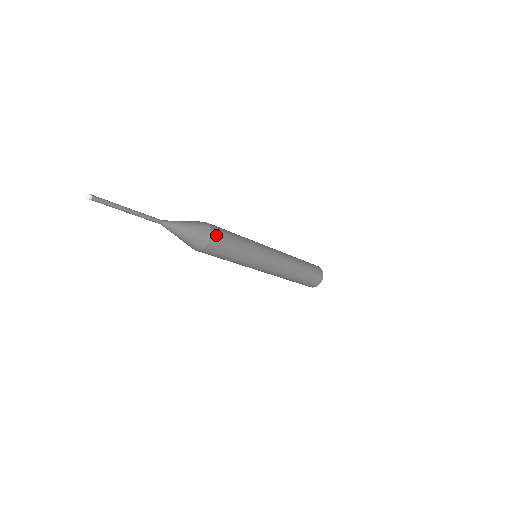
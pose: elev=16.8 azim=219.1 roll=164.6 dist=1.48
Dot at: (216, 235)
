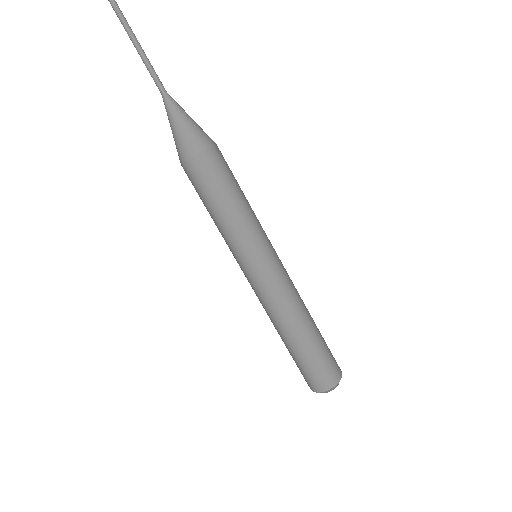
Dot at: (217, 156)
